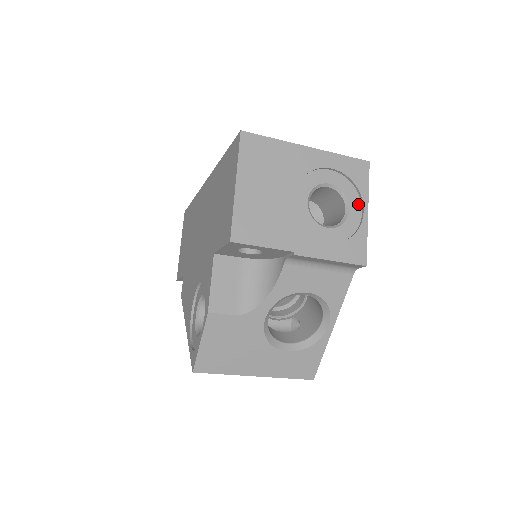
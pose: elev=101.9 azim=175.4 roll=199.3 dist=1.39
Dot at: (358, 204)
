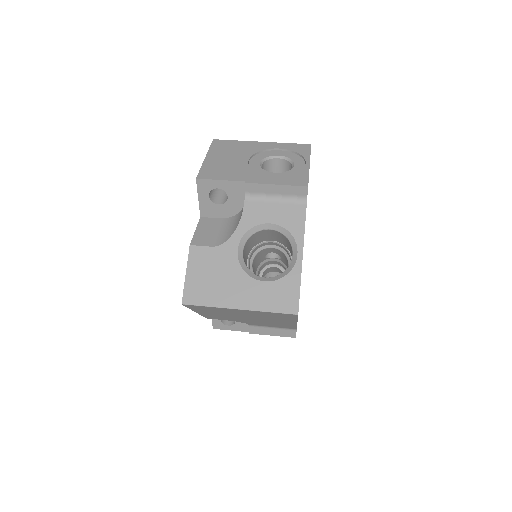
Dot at: (302, 162)
